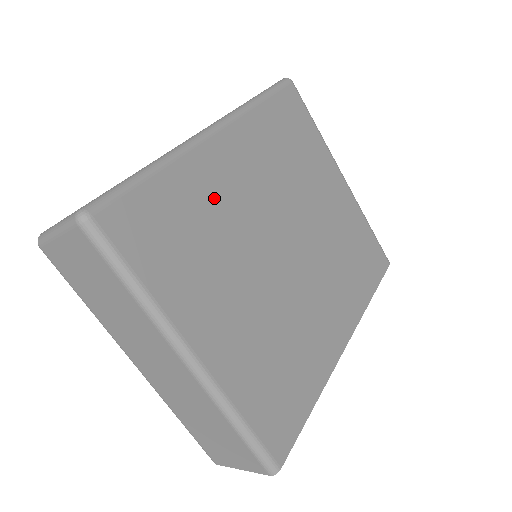
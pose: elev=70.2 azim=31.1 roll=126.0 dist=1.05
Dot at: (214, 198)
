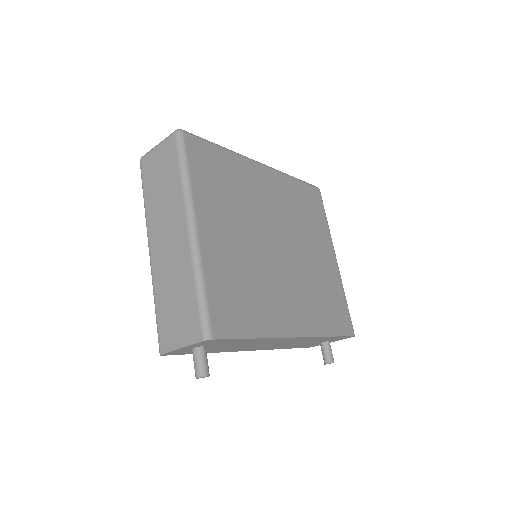
Dot at: (247, 184)
